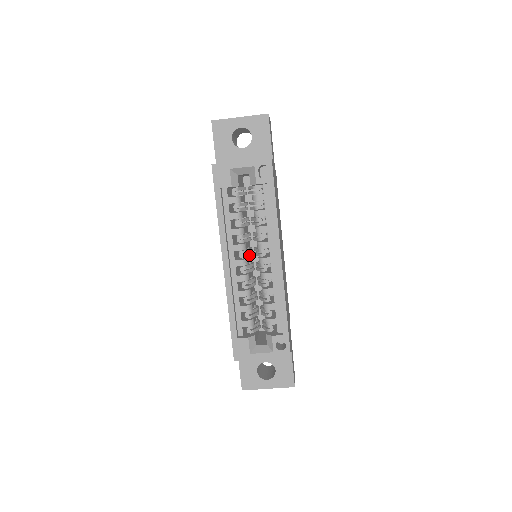
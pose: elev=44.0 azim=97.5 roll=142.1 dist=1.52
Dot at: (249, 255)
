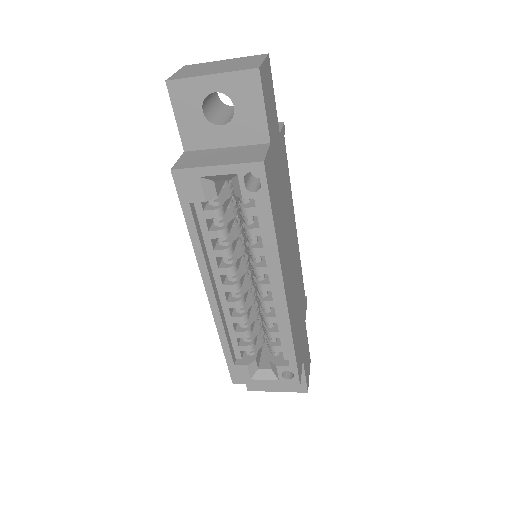
Dot at: (243, 272)
